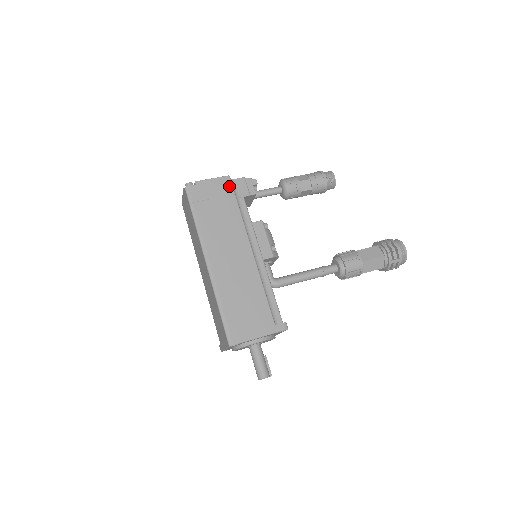
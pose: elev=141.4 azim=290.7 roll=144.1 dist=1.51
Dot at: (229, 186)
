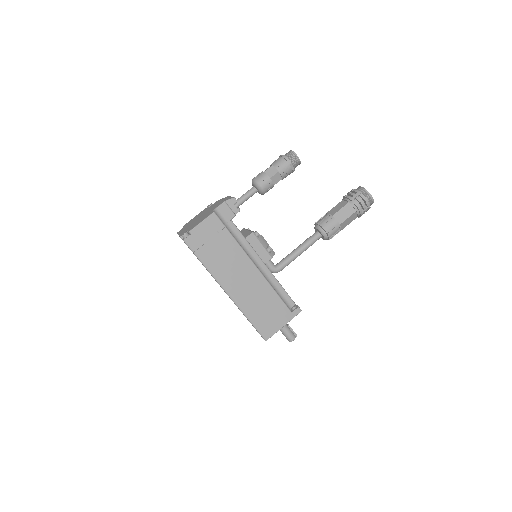
Dot at: (218, 222)
